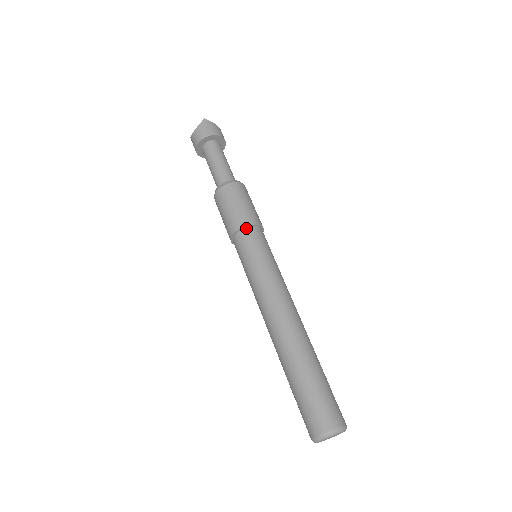
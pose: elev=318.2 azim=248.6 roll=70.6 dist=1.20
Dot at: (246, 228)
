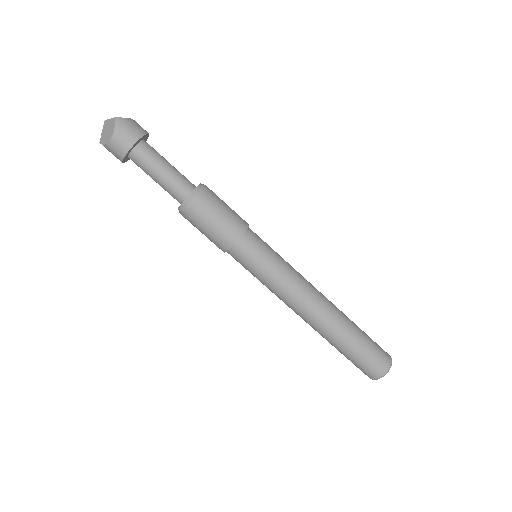
Dot at: (242, 237)
